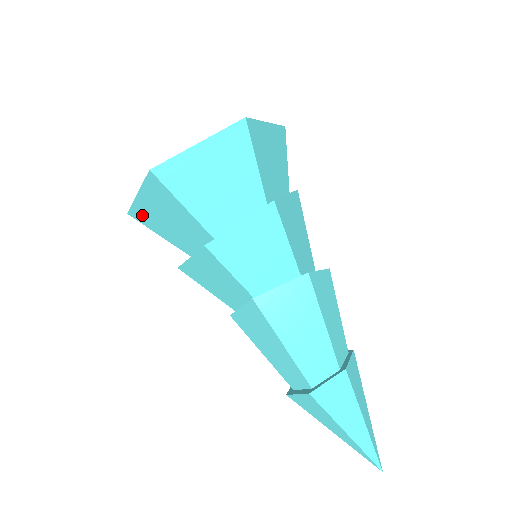
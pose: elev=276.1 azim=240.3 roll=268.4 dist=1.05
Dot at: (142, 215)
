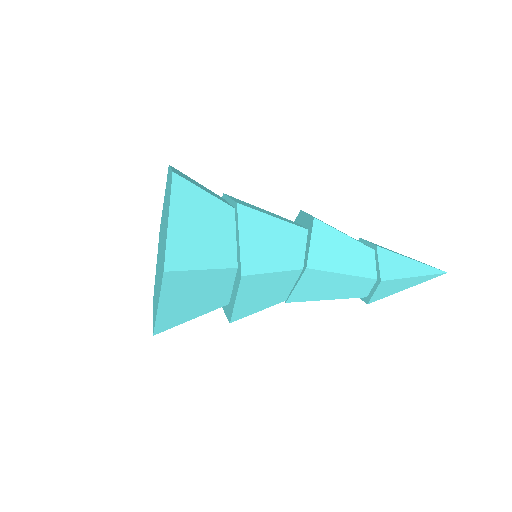
Dot at: occluded
